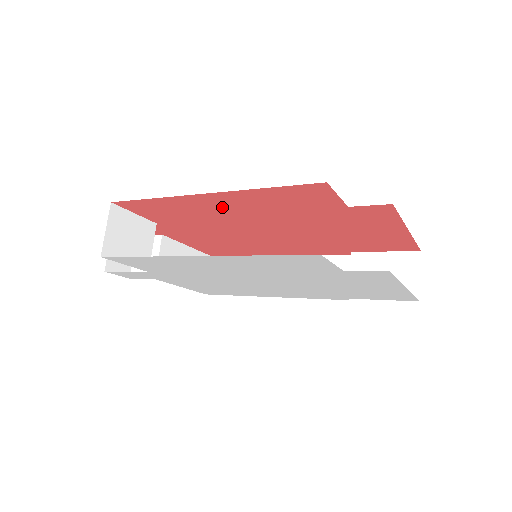
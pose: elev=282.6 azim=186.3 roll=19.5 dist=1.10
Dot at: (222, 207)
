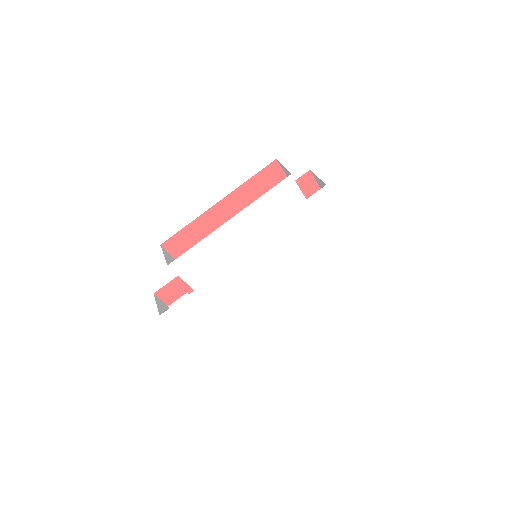
Dot at: (228, 218)
